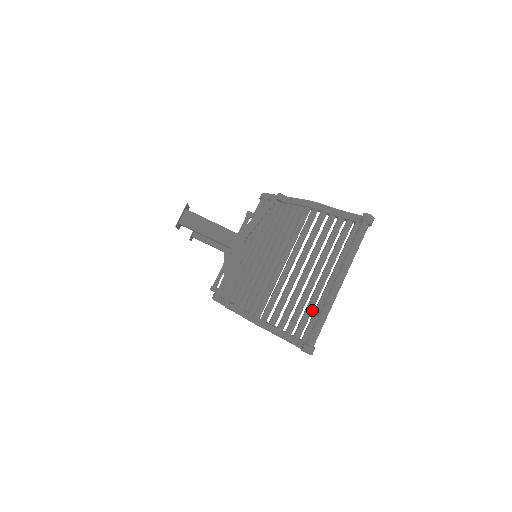
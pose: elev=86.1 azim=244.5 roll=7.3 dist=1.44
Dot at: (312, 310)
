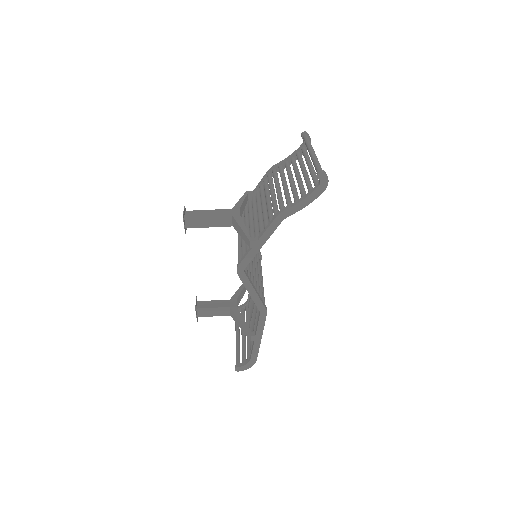
Dot at: (310, 182)
